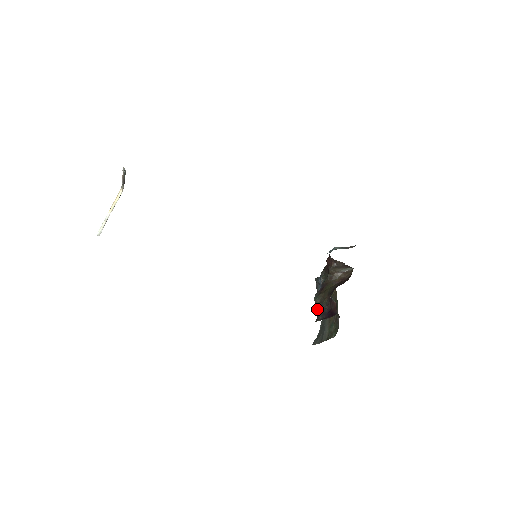
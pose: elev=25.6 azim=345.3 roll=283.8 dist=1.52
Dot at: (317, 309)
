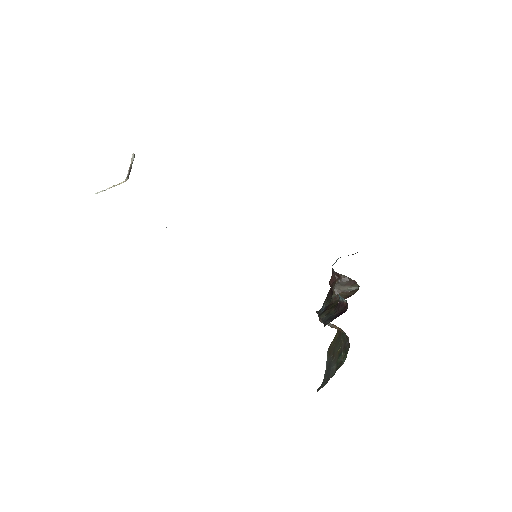
Dot at: (323, 321)
